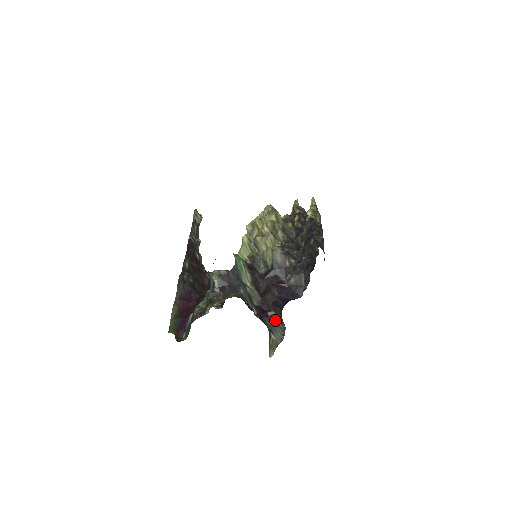
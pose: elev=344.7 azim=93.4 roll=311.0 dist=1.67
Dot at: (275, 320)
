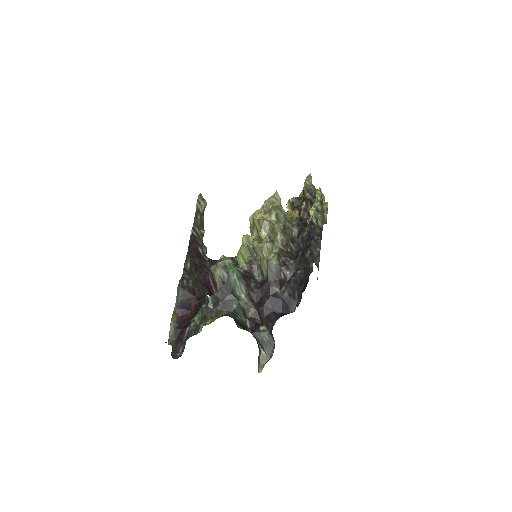
Dot at: (266, 336)
